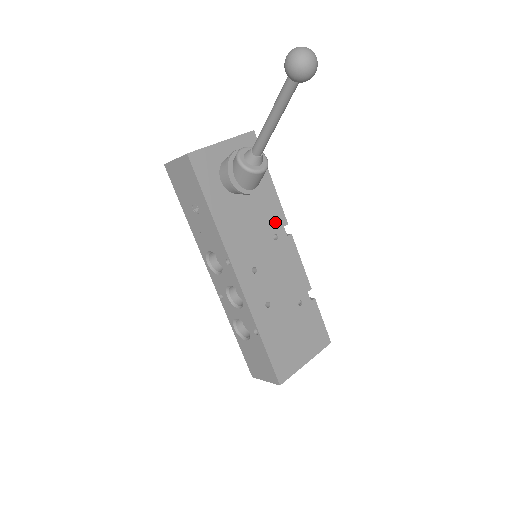
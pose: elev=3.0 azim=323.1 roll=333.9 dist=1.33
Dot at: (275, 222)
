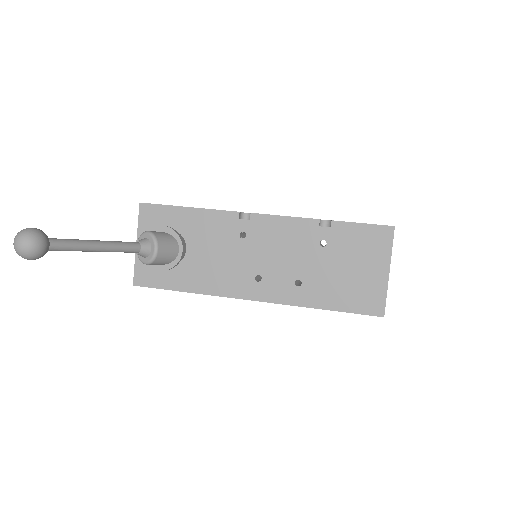
Dot at: (229, 227)
